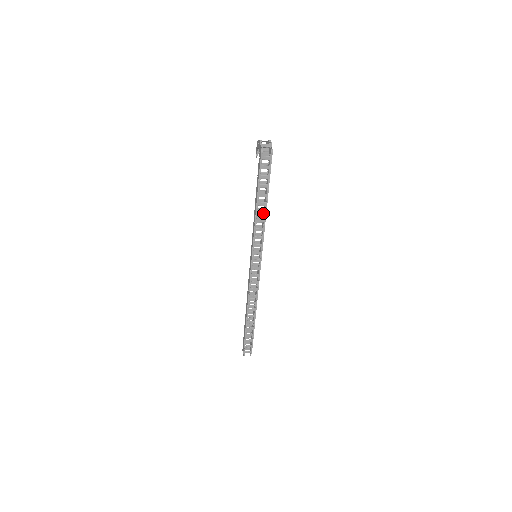
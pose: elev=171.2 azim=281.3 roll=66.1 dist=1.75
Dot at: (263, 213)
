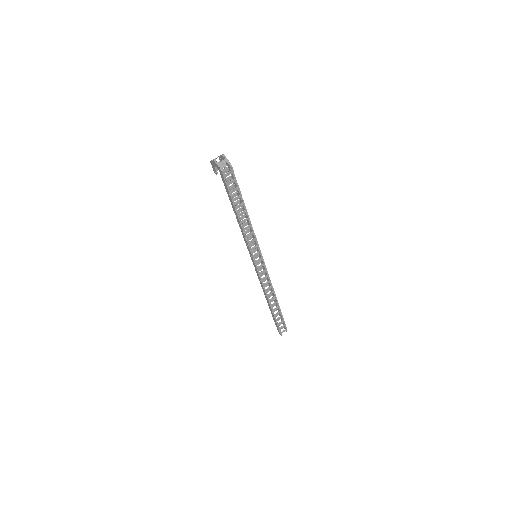
Dot at: (247, 220)
